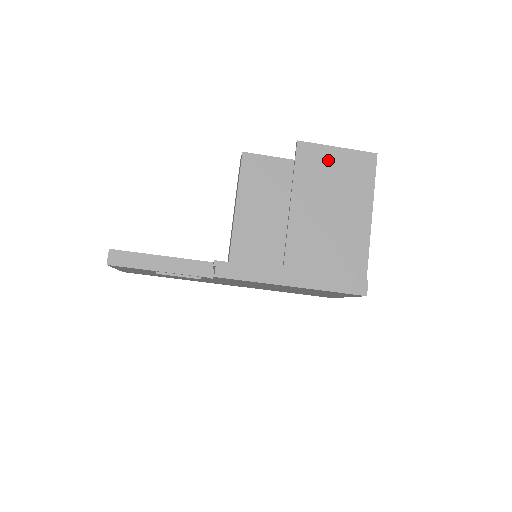
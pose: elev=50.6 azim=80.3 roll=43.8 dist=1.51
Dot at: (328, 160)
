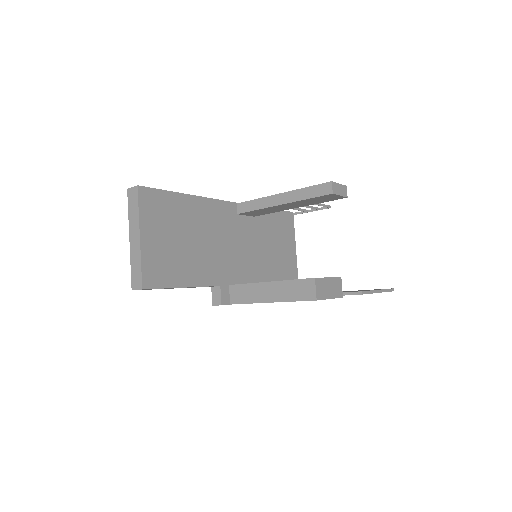
Dot at: occluded
